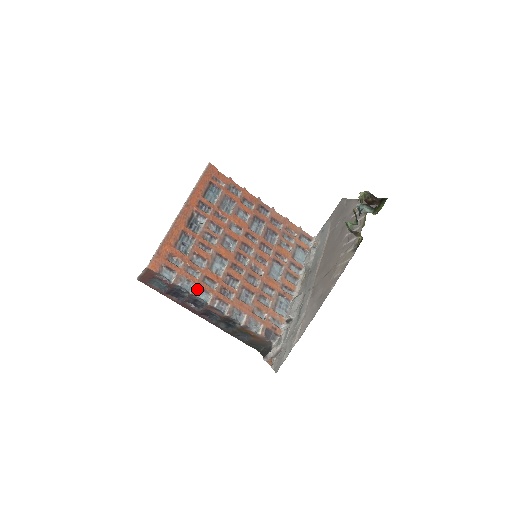
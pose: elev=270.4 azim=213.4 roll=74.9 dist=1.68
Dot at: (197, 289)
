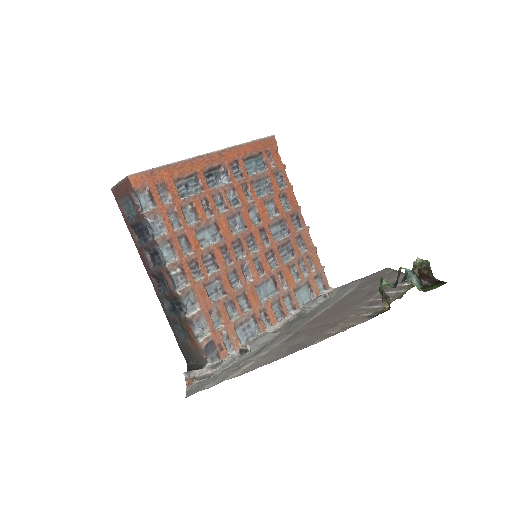
Dot at: (166, 240)
